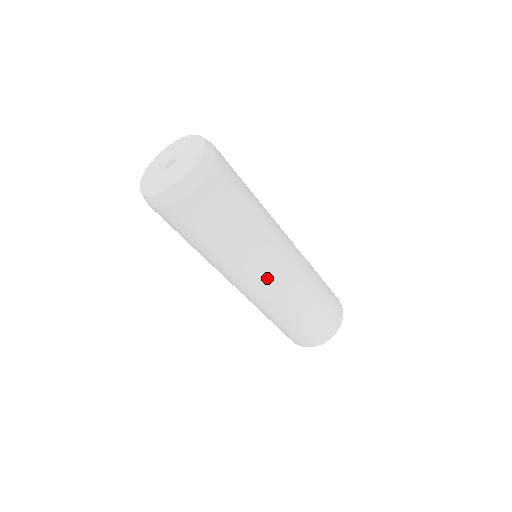
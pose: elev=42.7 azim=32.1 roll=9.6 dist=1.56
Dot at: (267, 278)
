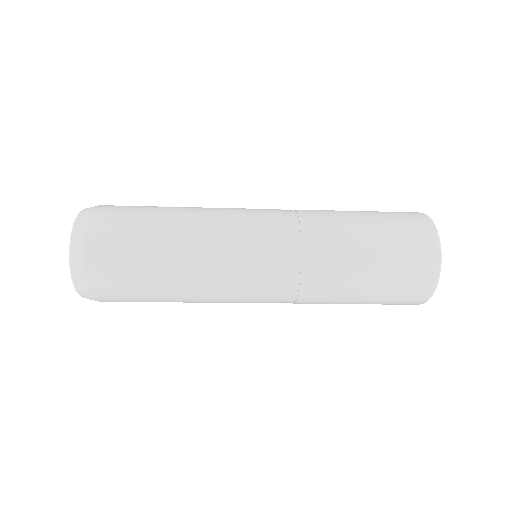
Dot at: occluded
